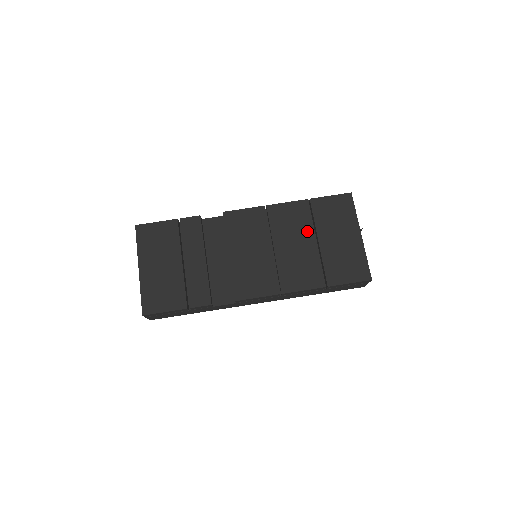
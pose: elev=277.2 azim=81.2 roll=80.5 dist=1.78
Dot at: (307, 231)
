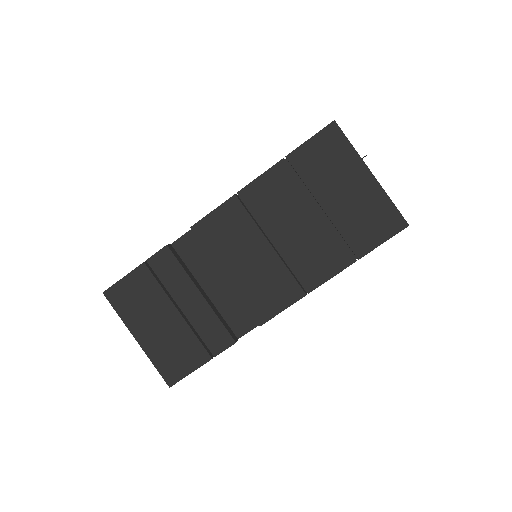
Dot at: (302, 202)
